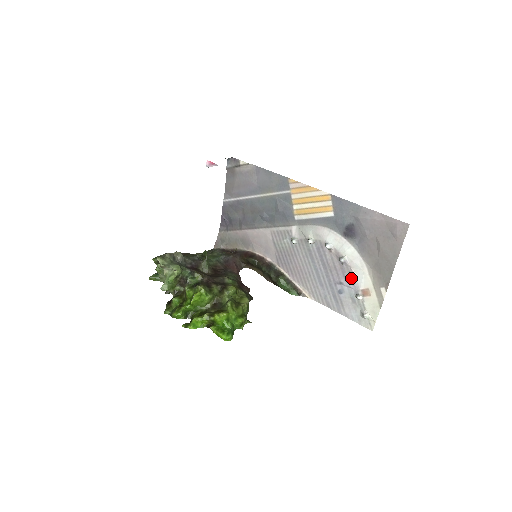
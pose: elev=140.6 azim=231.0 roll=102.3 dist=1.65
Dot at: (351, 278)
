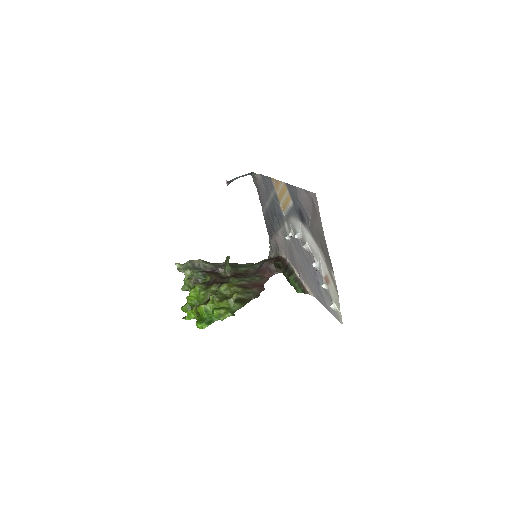
Dot at: occluded
